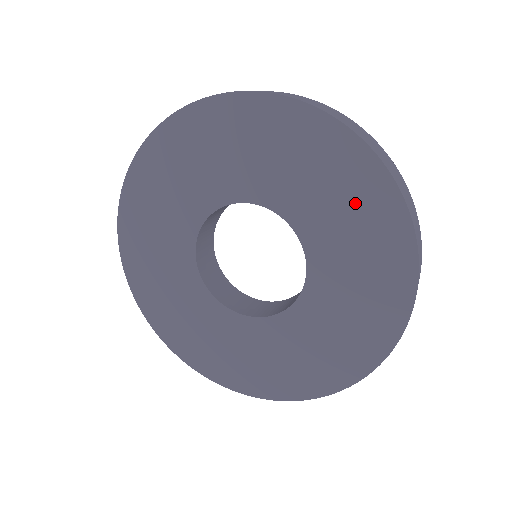
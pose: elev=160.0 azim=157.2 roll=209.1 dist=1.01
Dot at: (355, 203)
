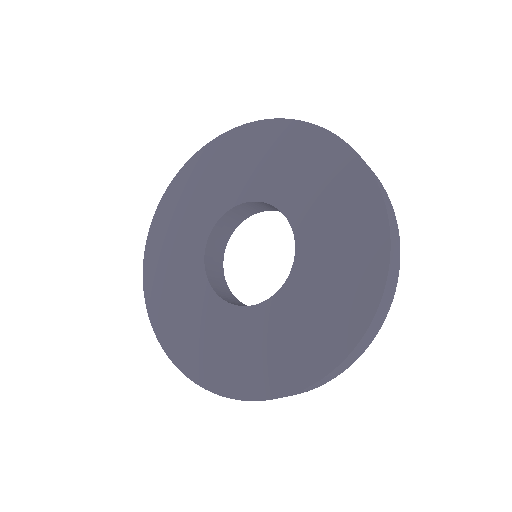
Dot at: (301, 156)
